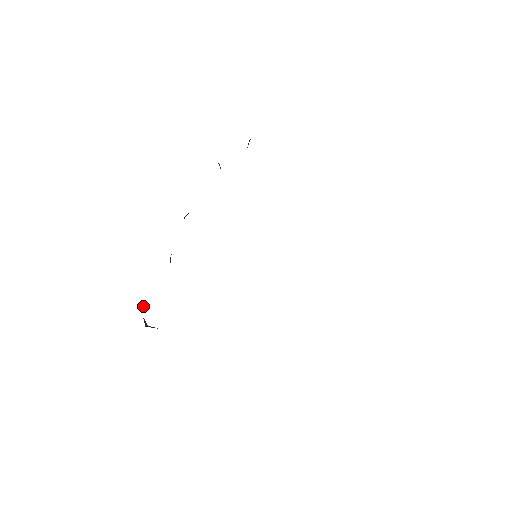
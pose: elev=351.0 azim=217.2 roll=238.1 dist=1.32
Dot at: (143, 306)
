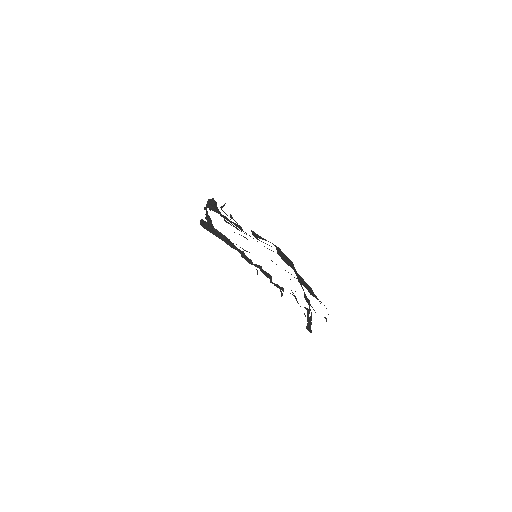
Dot at: occluded
